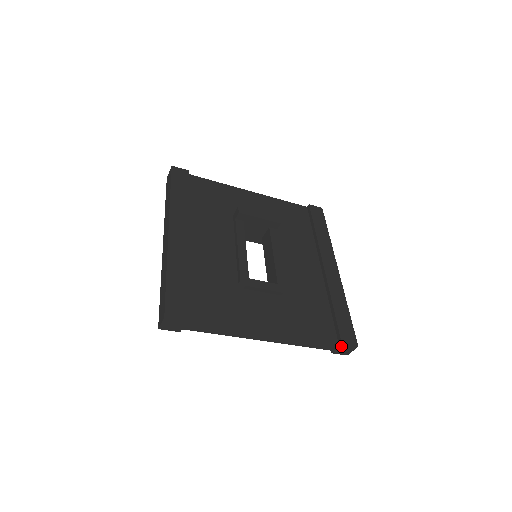
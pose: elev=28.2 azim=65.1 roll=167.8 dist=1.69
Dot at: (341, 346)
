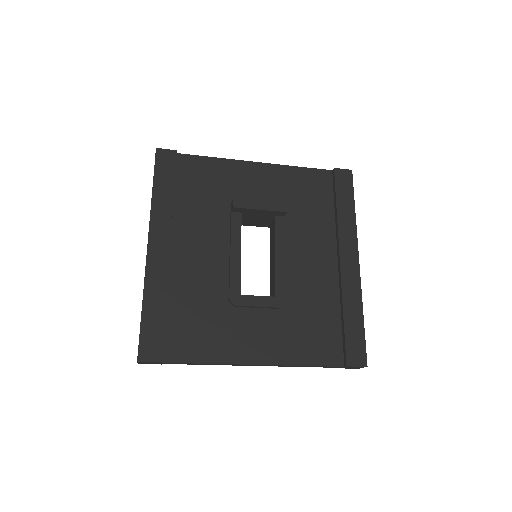
Dot at: (346, 366)
